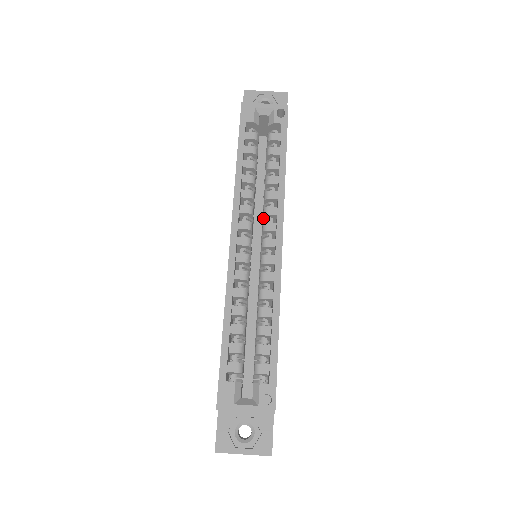
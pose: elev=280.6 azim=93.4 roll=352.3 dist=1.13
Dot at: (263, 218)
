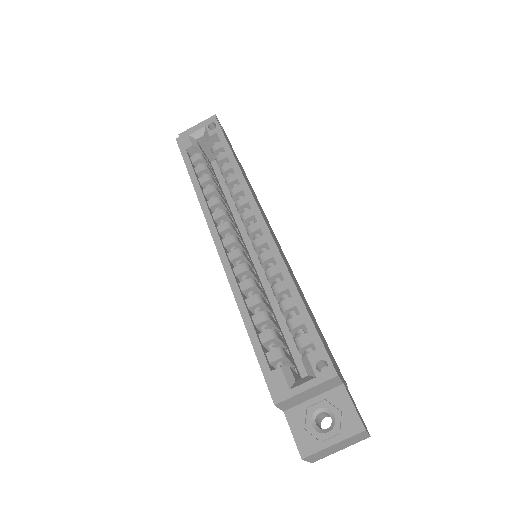
Dot at: (240, 214)
